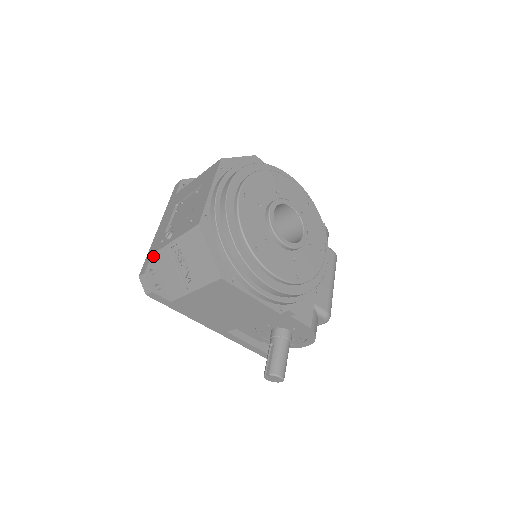
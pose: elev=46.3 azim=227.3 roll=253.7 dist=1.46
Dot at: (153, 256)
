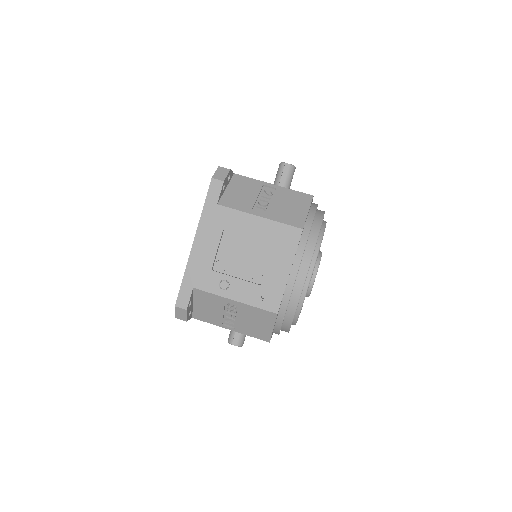
Dot at: (194, 290)
